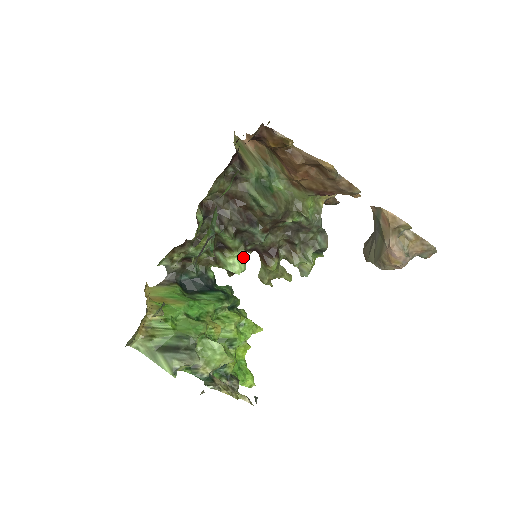
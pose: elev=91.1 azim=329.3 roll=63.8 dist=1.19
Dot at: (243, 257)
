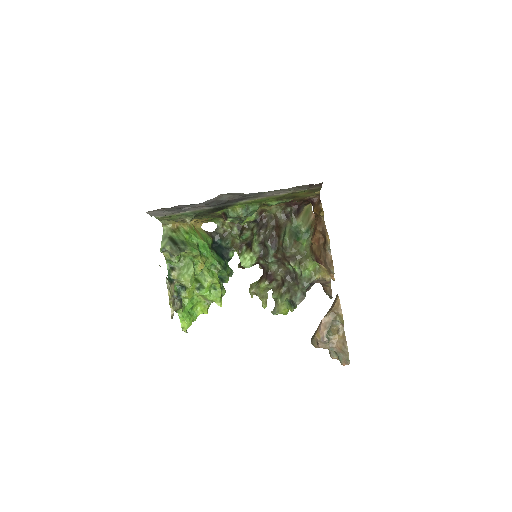
Dot at: (253, 260)
